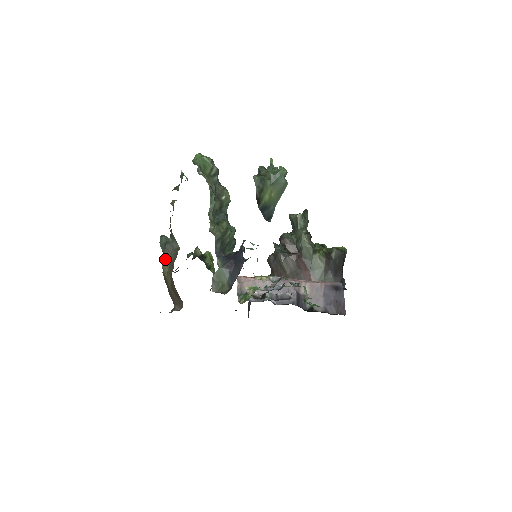
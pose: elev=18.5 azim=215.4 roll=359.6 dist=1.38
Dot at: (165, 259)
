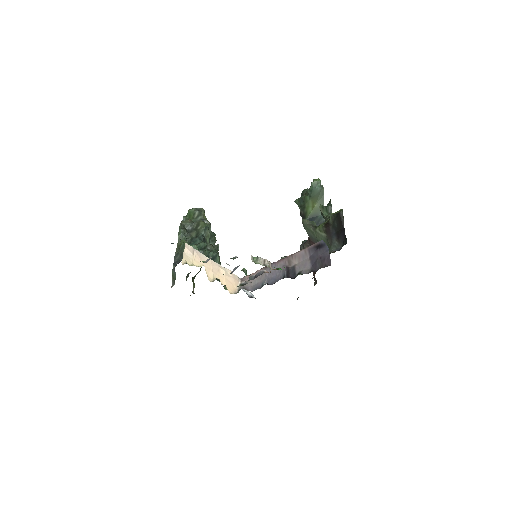
Dot at: occluded
